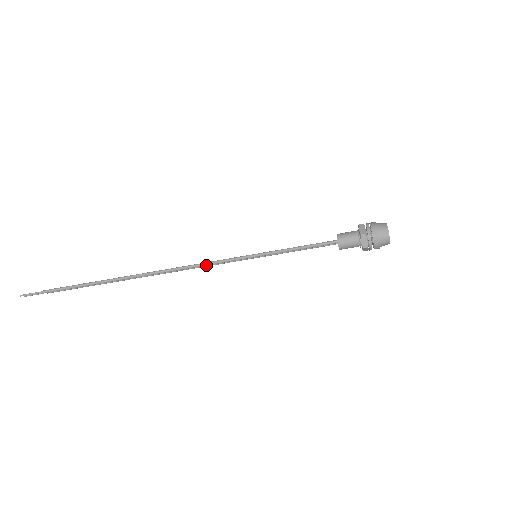
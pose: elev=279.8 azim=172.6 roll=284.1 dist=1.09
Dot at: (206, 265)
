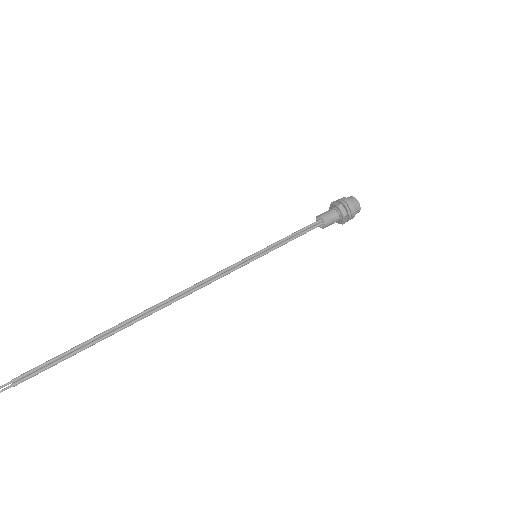
Dot at: occluded
